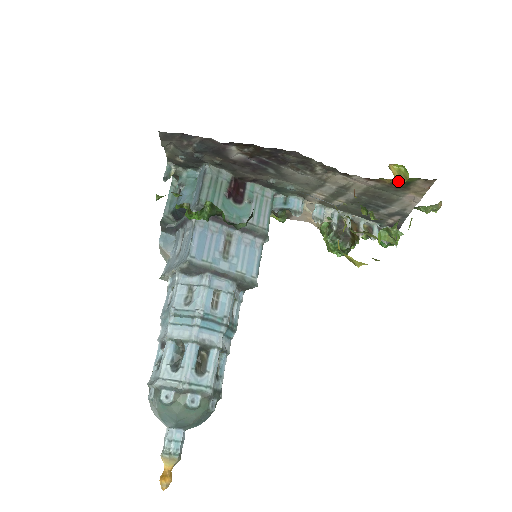
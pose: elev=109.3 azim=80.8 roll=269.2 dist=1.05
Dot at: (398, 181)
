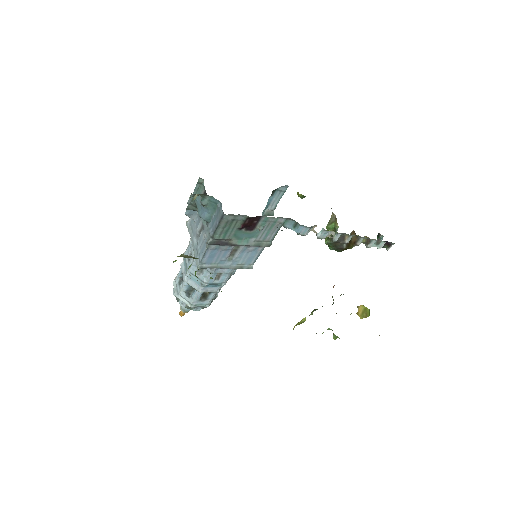
Dot at: occluded
